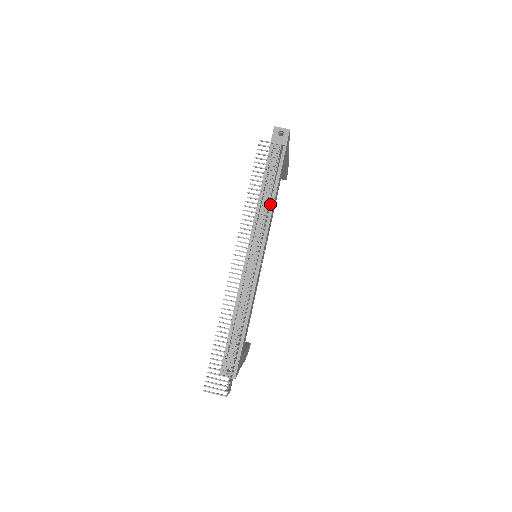
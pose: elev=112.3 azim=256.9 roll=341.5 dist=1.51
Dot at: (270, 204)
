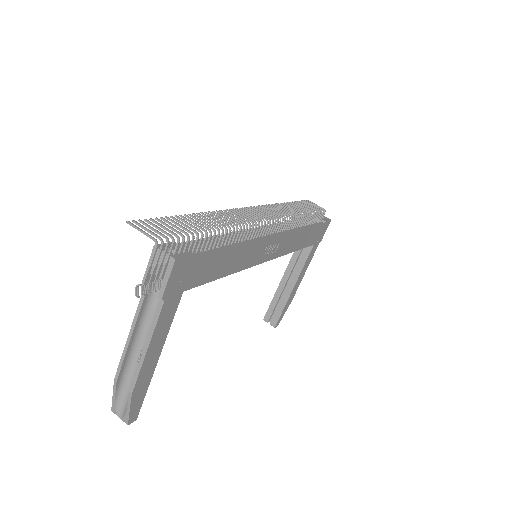
Dot at: (298, 227)
